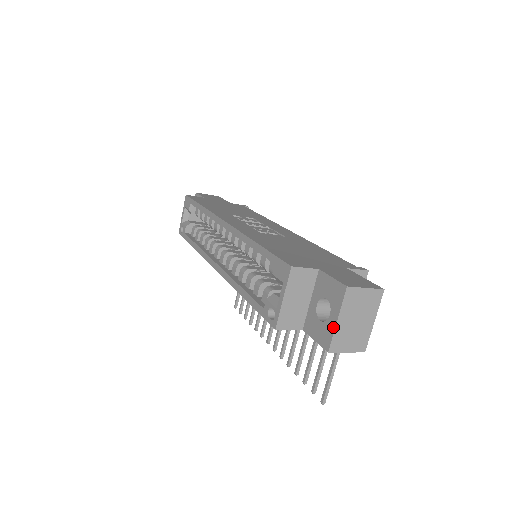
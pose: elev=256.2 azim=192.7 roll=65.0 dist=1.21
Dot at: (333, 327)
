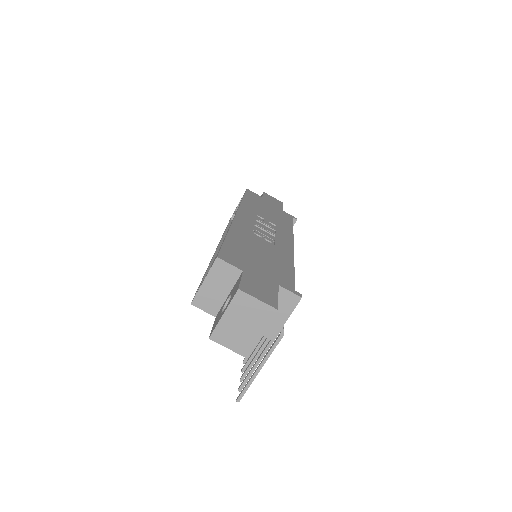
Dot at: (219, 319)
